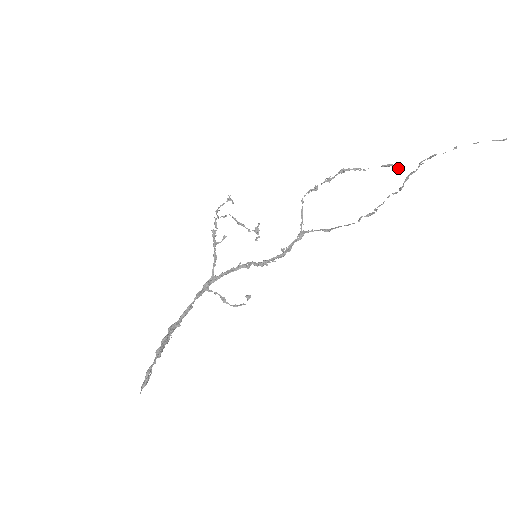
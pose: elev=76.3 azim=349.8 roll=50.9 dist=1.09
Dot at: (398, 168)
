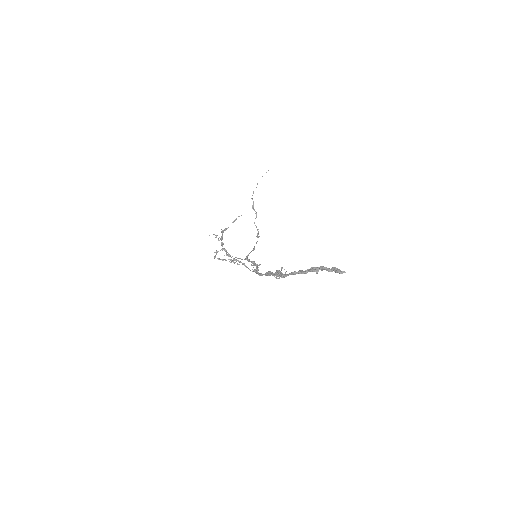
Dot at: occluded
